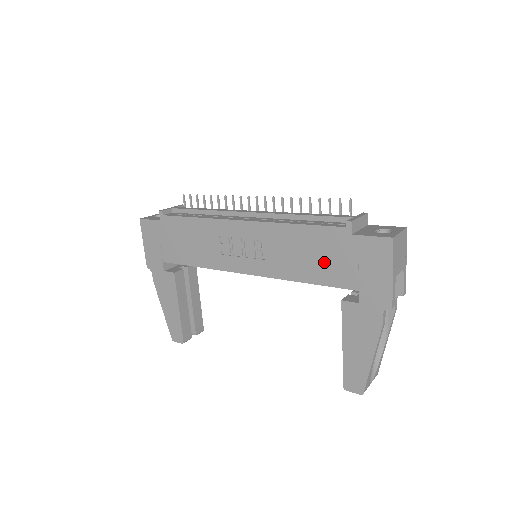
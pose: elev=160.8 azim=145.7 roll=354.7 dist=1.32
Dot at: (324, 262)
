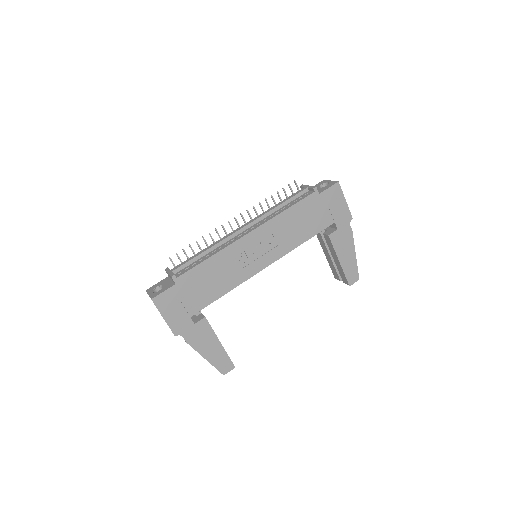
Dot at: (311, 220)
